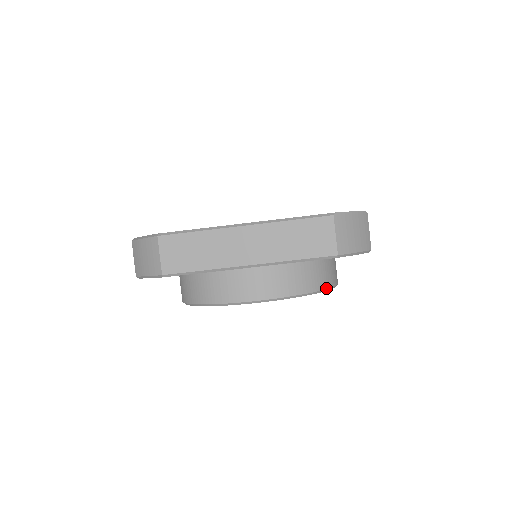
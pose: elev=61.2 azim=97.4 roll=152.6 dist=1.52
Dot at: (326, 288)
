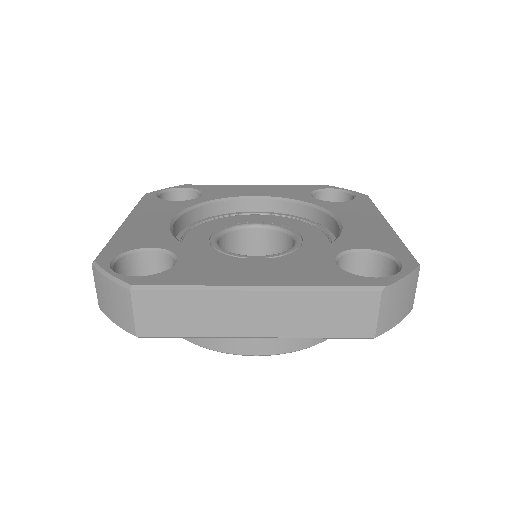
Dot at: occluded
